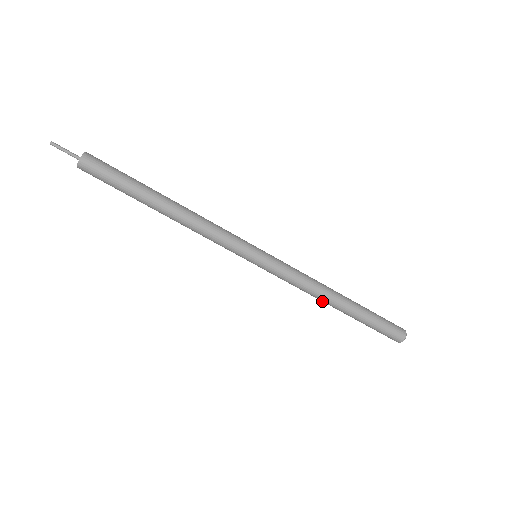
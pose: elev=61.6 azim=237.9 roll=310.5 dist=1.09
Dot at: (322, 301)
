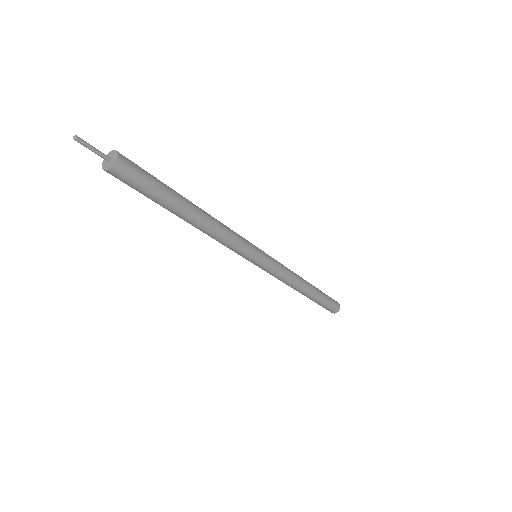
Dot at: occluded
